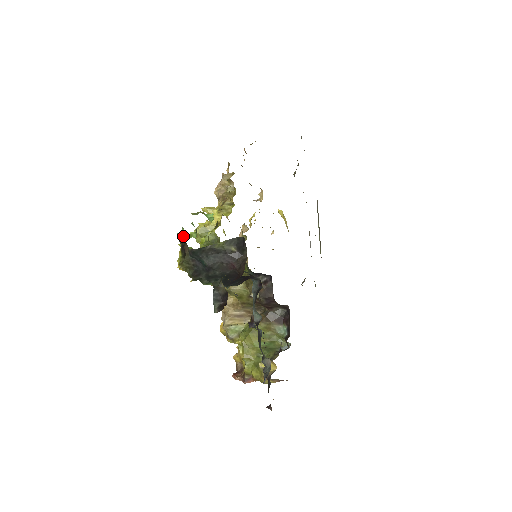
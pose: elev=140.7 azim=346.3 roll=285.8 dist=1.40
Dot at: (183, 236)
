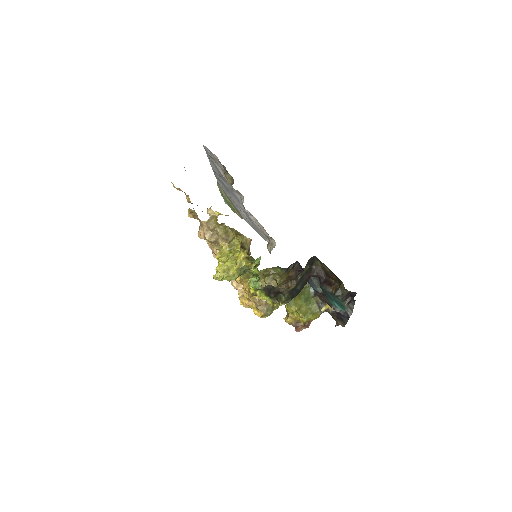
Dot at: (268, 286)
